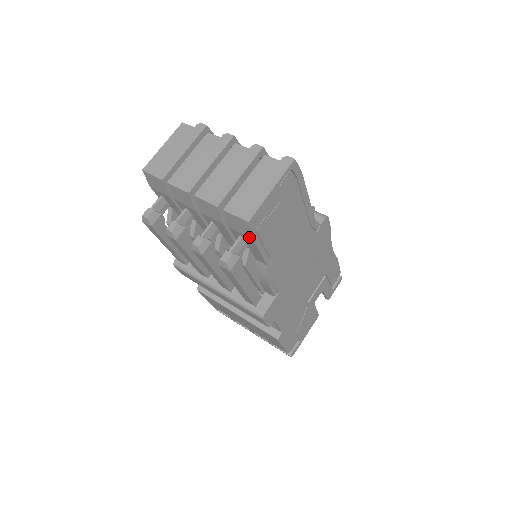
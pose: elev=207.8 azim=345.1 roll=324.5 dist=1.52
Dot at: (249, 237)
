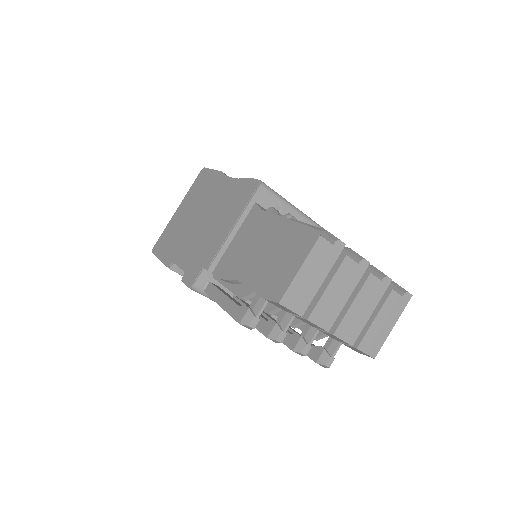
Dot at: occluded
